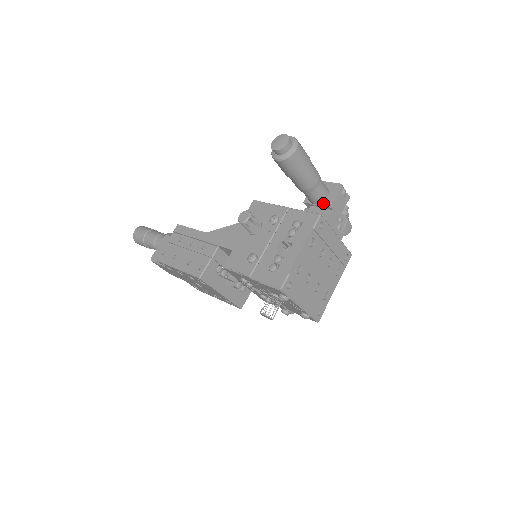
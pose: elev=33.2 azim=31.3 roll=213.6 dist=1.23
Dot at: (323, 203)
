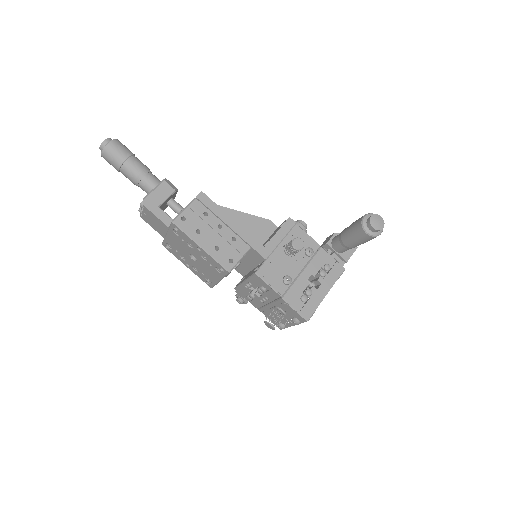
Dot at: (342, 254)
